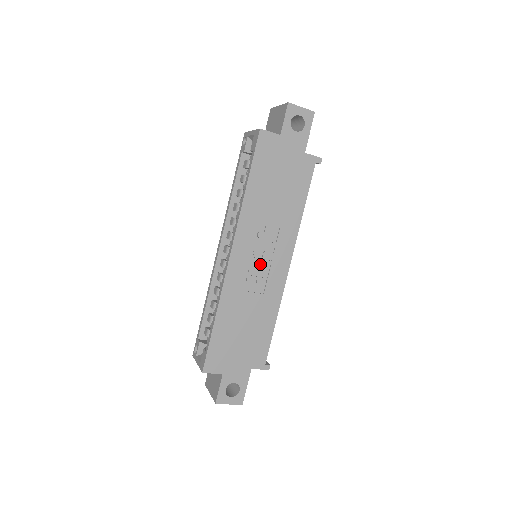
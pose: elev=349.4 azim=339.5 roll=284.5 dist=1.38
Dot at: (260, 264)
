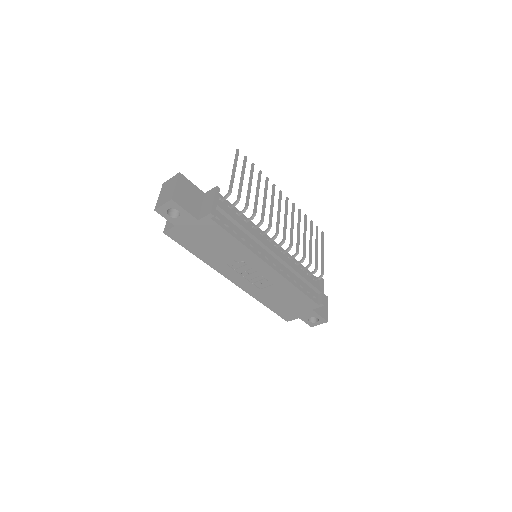
Dot at: (253, 275)
